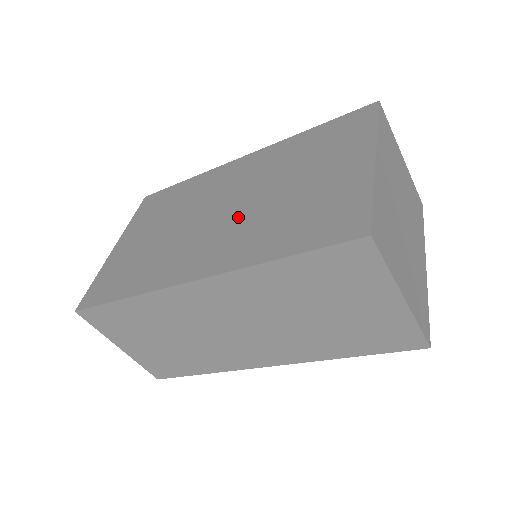
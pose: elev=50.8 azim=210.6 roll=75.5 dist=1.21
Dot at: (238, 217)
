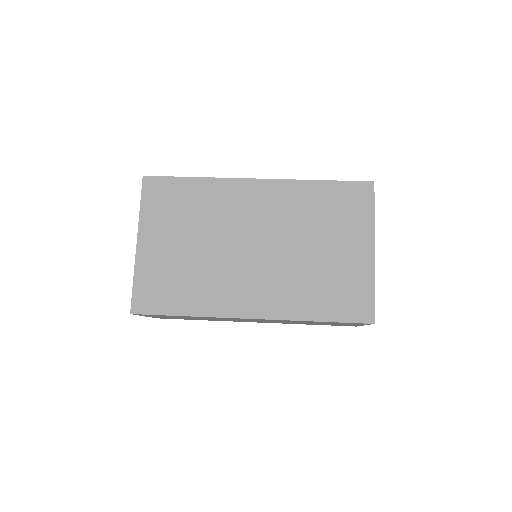
Dot at: (274, 264)
